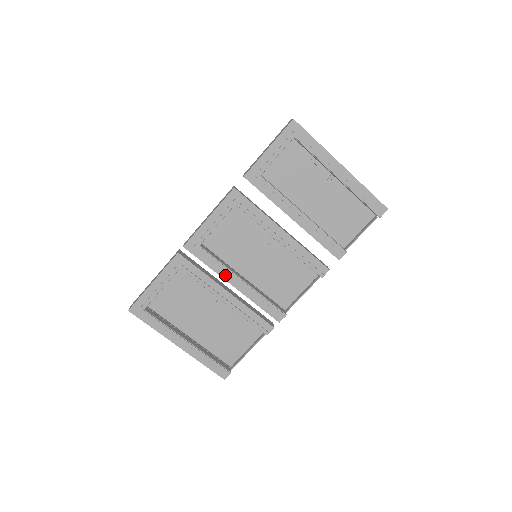
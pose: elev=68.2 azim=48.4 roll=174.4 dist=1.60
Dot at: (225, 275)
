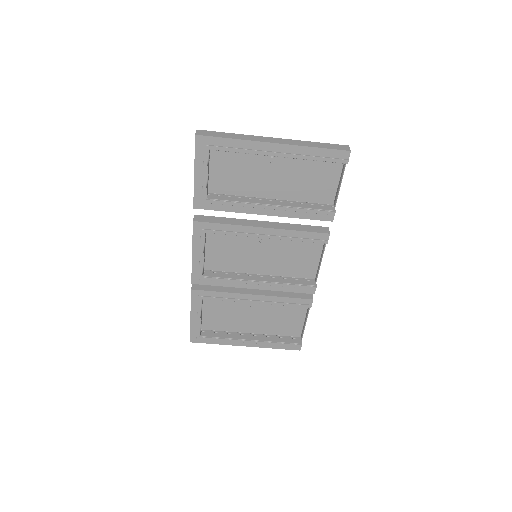
Dot at: (241, 285)
